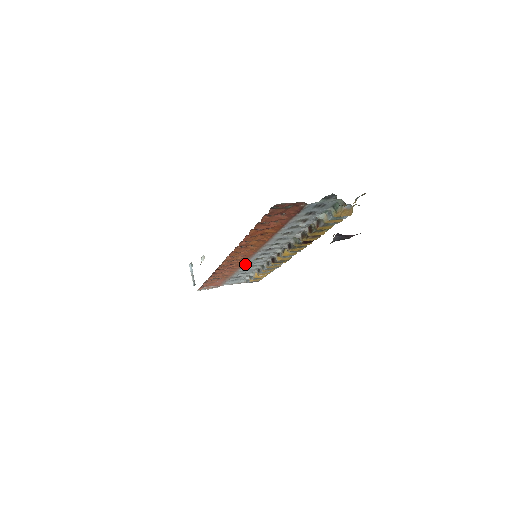
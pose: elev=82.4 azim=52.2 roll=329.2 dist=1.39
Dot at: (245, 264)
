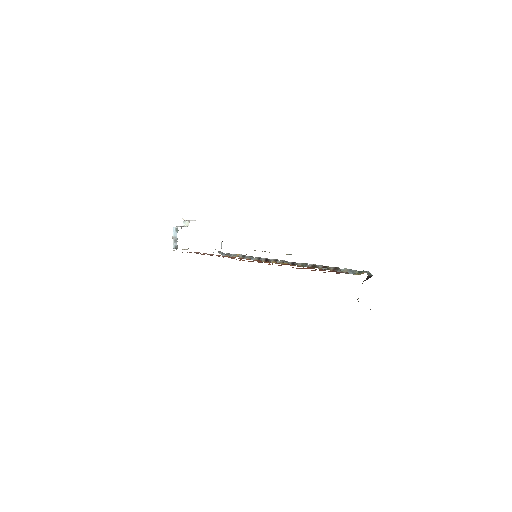
Dot at: occluded
